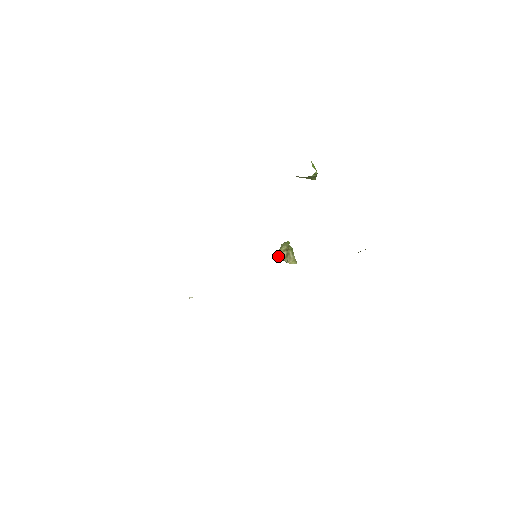
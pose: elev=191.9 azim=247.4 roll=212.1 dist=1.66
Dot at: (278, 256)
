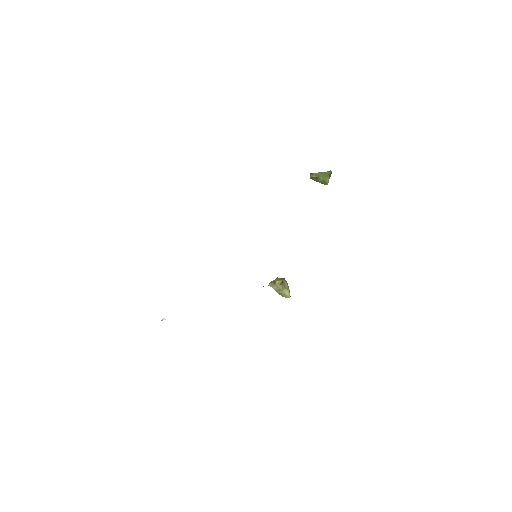
Dot at: (271, 286)
